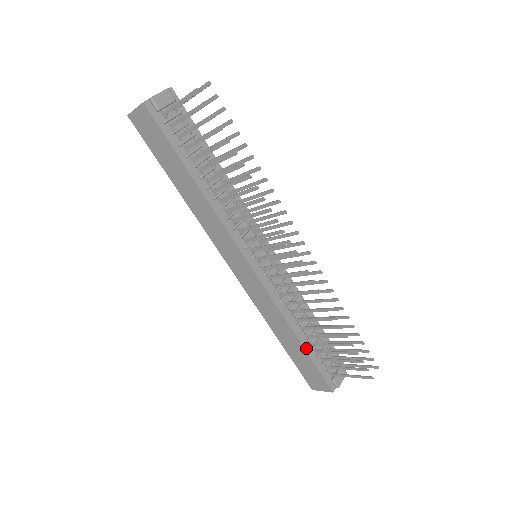
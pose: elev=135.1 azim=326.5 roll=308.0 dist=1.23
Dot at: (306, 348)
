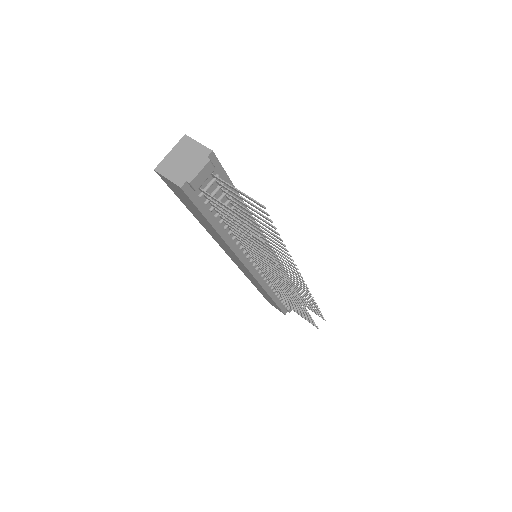
Dot at: (276, 300)
